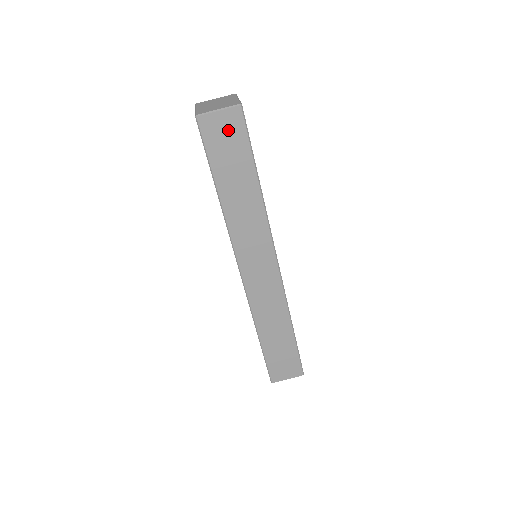
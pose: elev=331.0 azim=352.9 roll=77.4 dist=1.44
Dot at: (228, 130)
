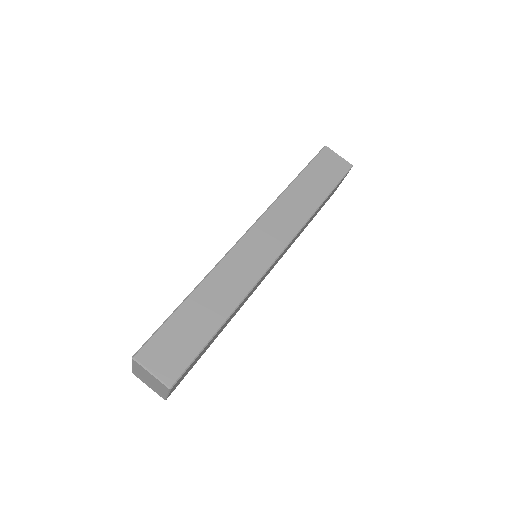
Dot at: (335, 166)
